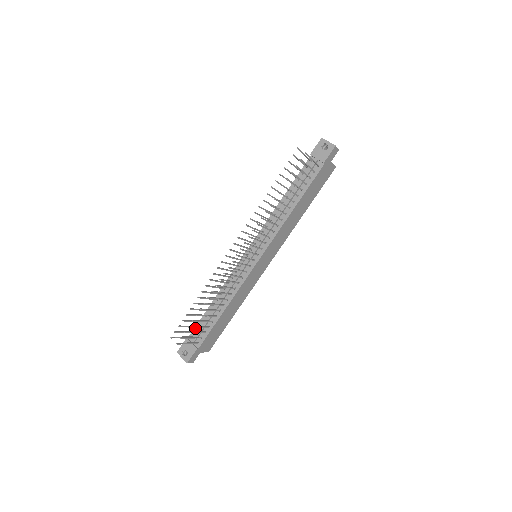
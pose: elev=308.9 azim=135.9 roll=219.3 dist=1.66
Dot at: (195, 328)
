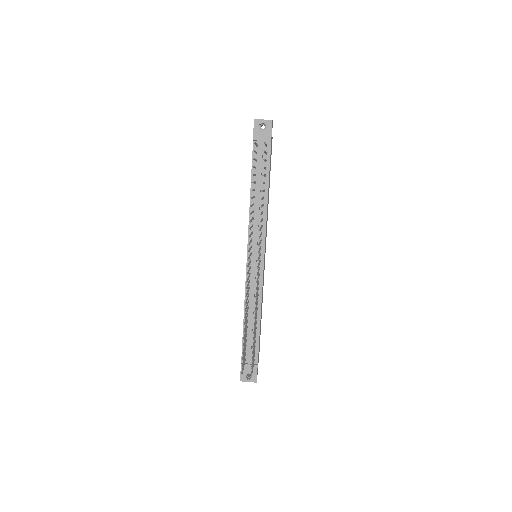
Dot at: (242, 351)
